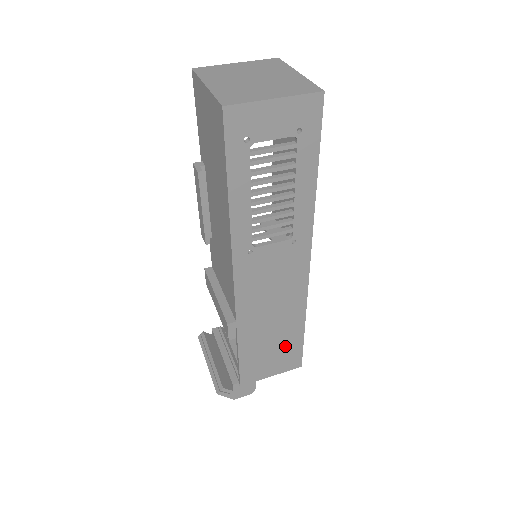
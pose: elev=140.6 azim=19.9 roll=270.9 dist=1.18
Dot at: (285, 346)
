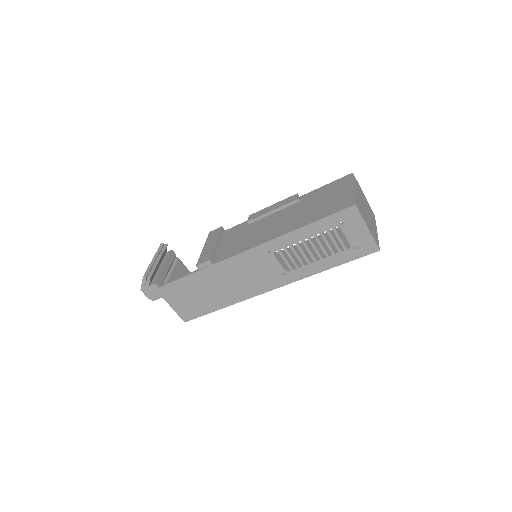
Dot at: (200, 304)
